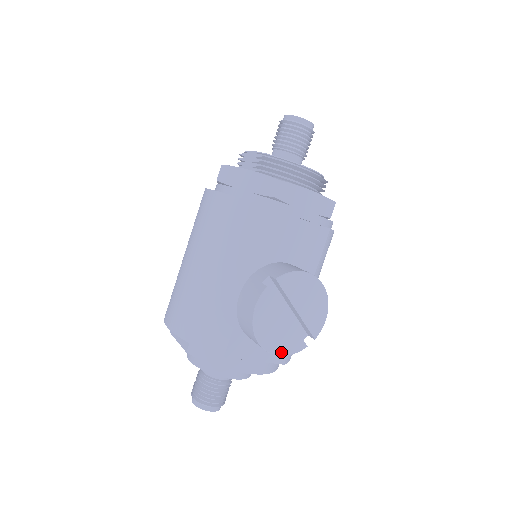
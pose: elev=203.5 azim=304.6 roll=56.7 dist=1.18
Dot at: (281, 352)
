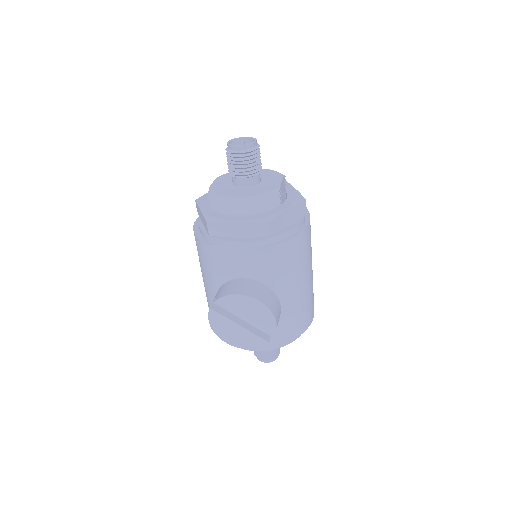
Dot at: (247, 347)
